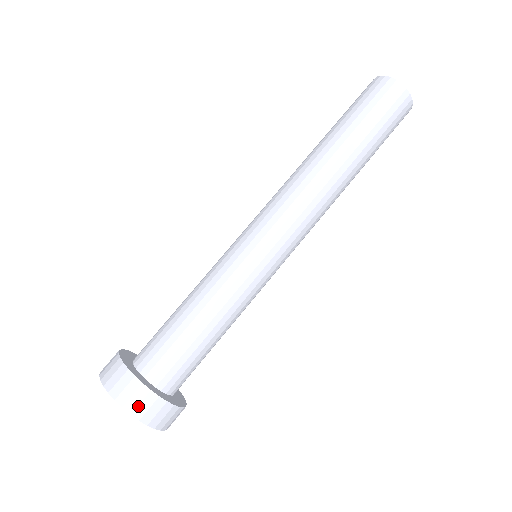
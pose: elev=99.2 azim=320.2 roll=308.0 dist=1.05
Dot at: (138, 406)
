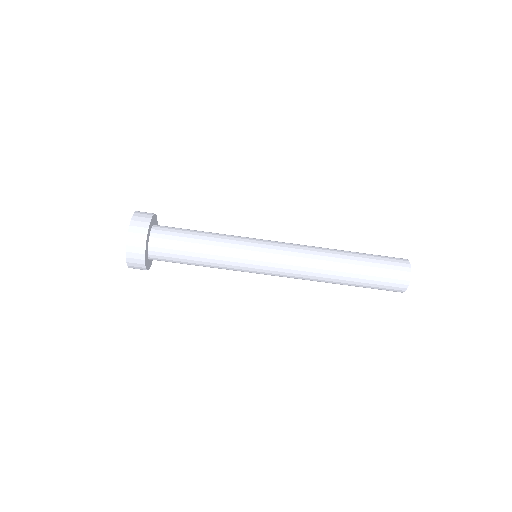
Dot at: (133, 263)
